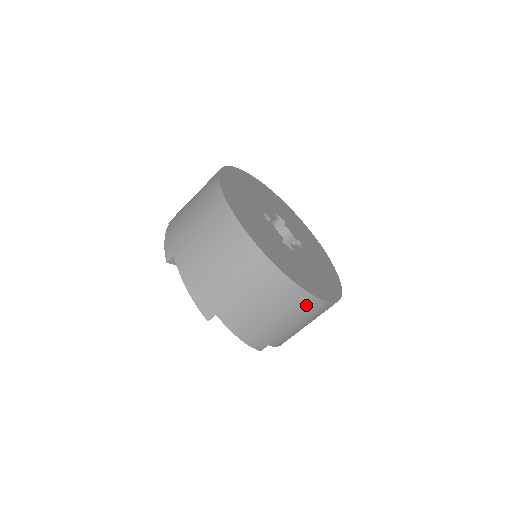
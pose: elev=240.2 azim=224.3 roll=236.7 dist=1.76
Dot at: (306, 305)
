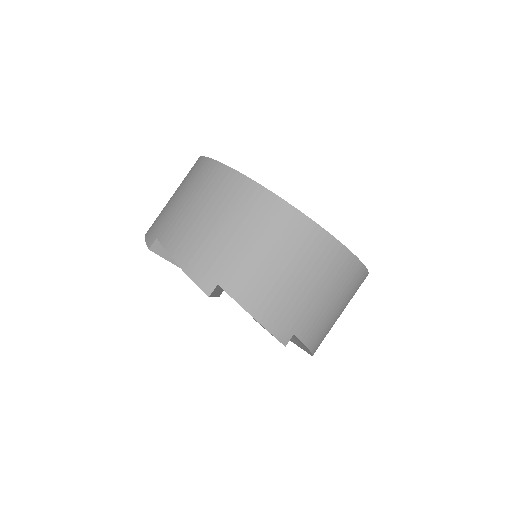
Dot at: (251, 200)
